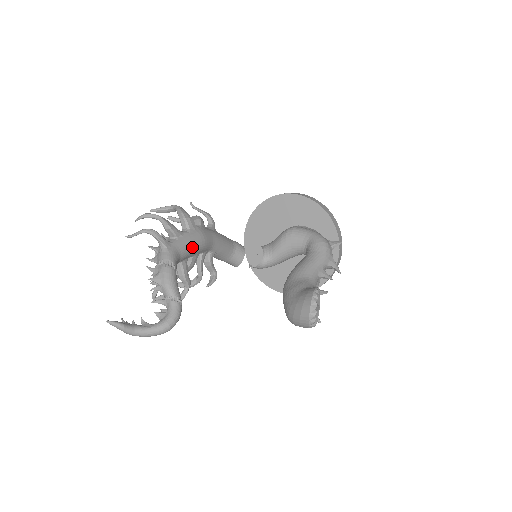
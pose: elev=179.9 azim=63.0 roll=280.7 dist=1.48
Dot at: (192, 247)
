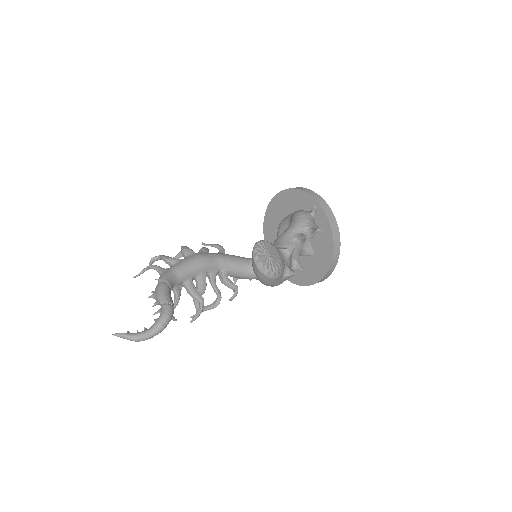
Dot at: (189, 267)
